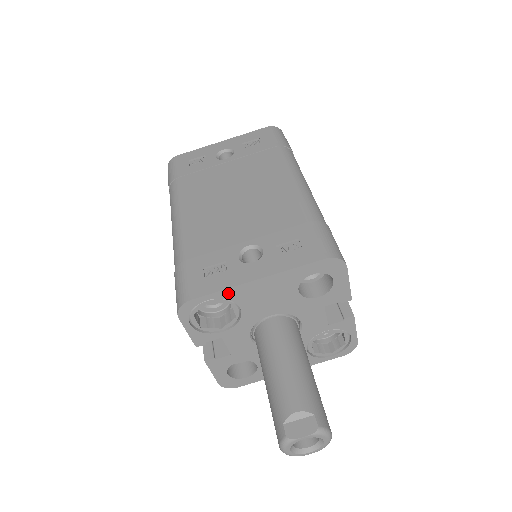
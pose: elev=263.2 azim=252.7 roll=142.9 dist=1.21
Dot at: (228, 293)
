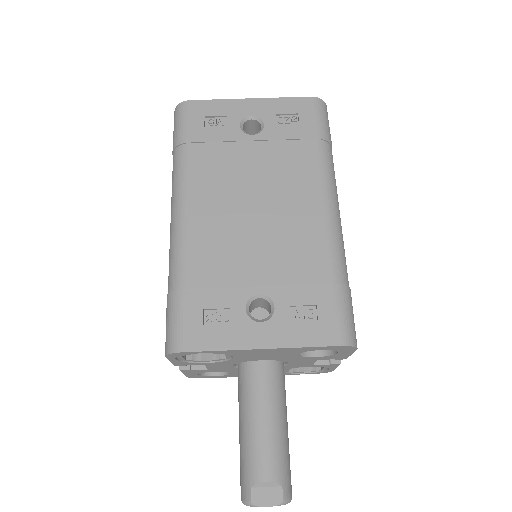
Dot at: (226, 351)
